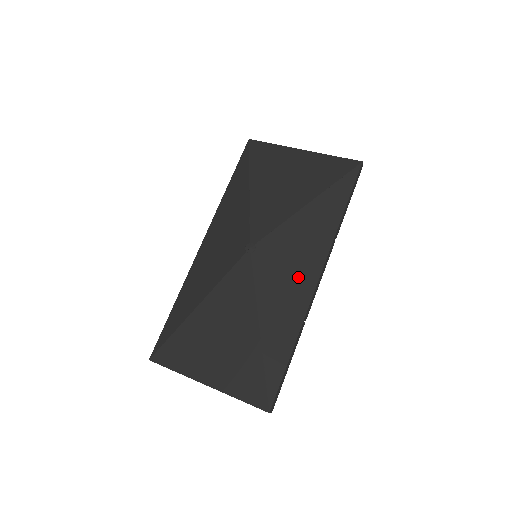
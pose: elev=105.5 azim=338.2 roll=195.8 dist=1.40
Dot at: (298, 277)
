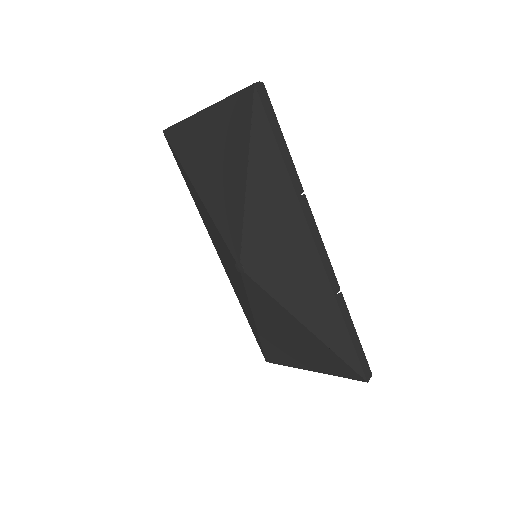
Dot at: (298, 262)
